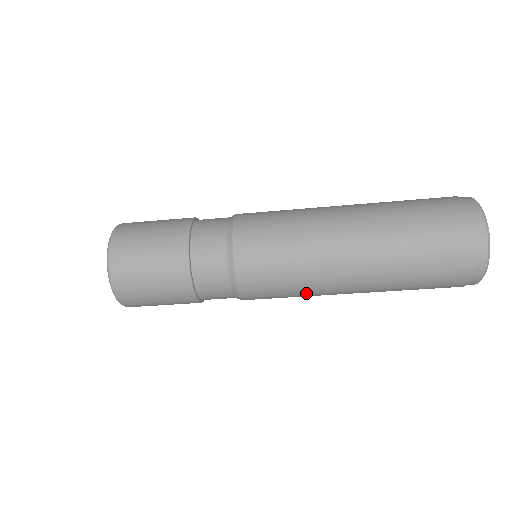
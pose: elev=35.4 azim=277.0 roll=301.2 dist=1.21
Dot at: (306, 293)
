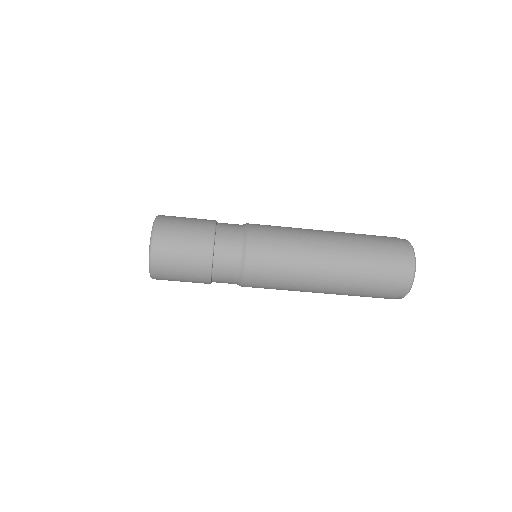
Dot at: (292, 279)
